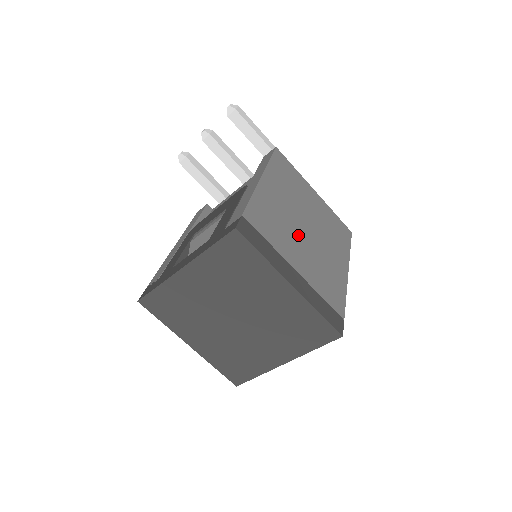
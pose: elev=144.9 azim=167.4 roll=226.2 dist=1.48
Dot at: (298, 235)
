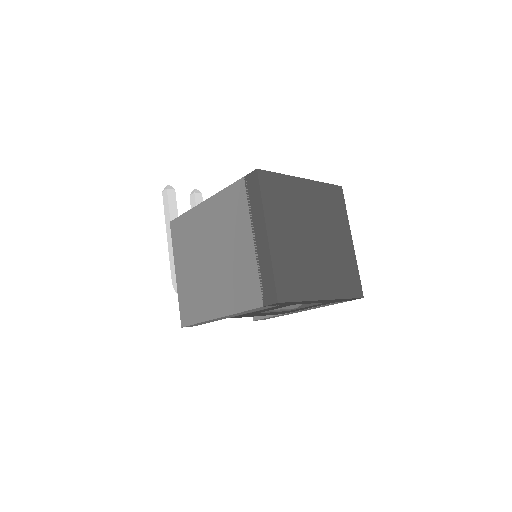
Dot at: occluded
